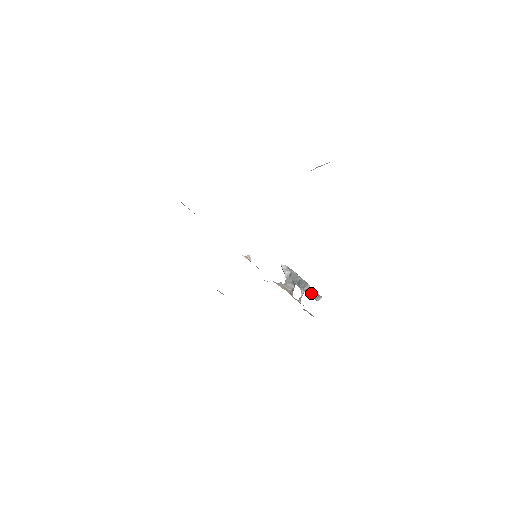
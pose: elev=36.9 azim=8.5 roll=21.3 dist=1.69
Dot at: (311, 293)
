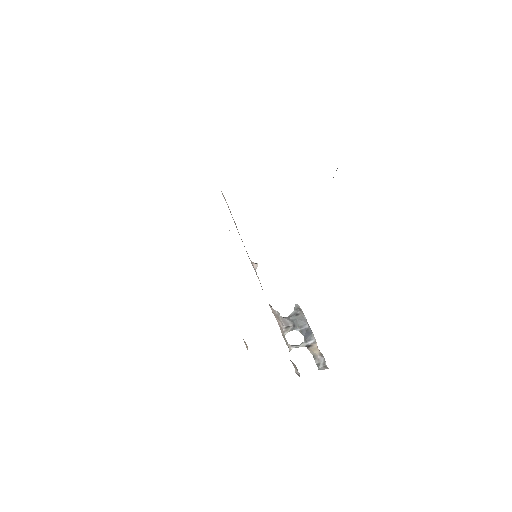
Dot at: (316, 355)
